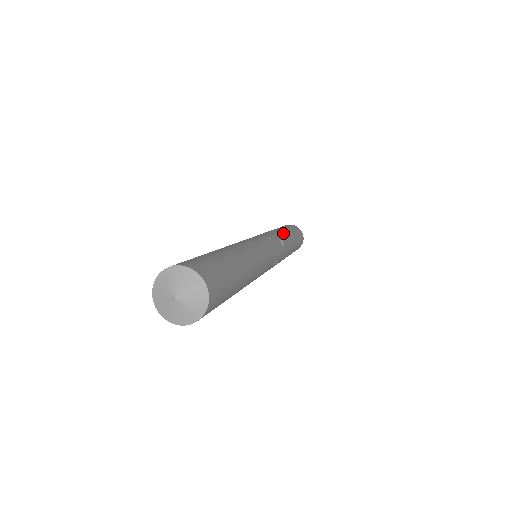
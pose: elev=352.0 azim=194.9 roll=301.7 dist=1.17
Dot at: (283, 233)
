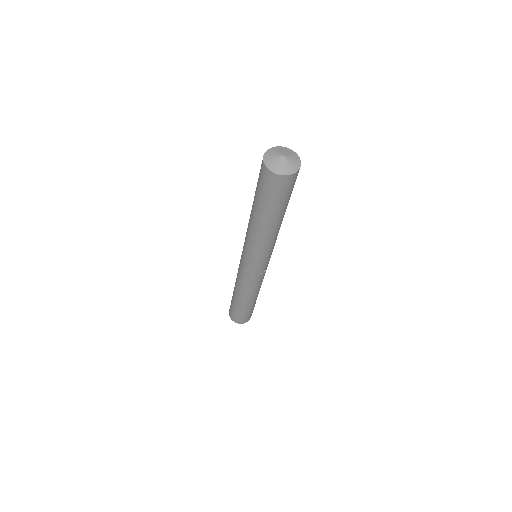
Dot at: occluded
